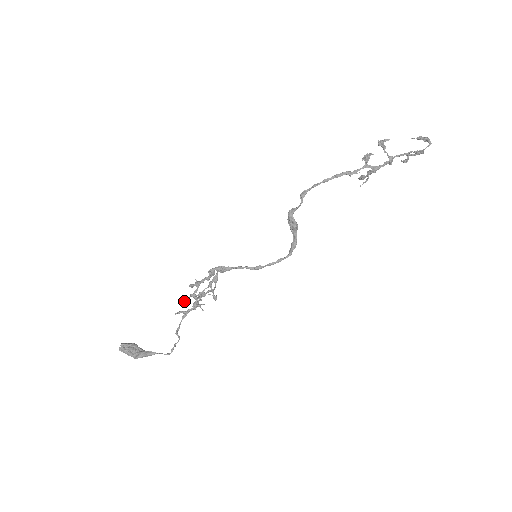
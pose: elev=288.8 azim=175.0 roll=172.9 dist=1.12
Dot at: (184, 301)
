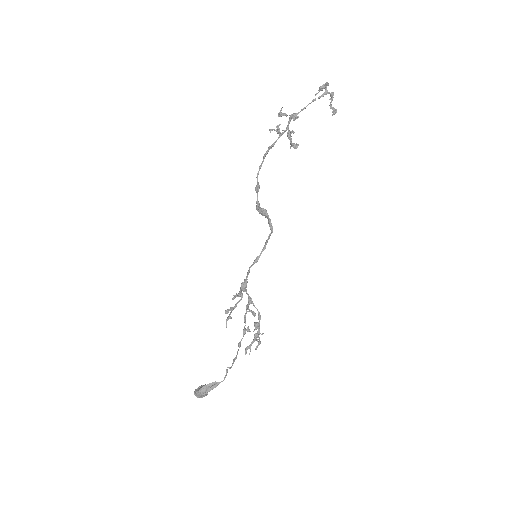
Dot at: (226, 327)
